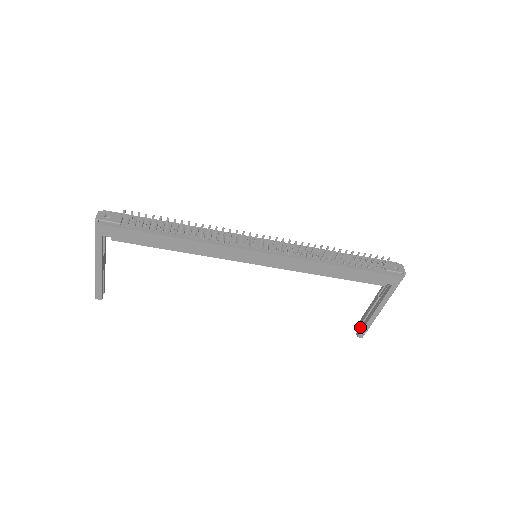
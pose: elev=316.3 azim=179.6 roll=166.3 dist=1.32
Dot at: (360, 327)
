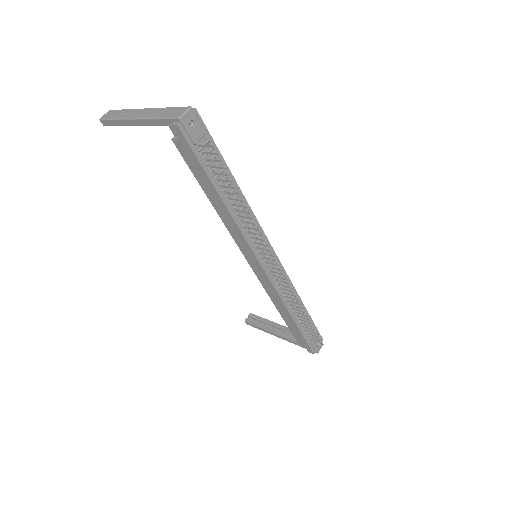
Dot at: (254, 320)
